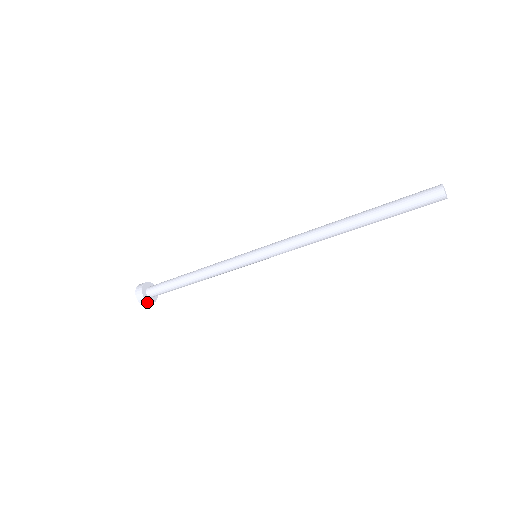
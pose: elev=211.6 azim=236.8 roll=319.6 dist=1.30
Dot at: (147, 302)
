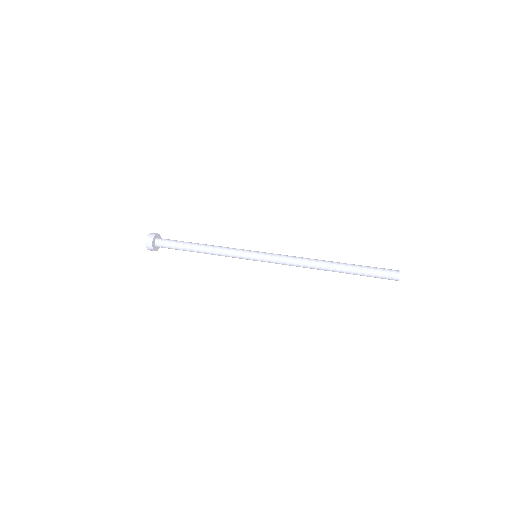
Dot at: (152, 249)
